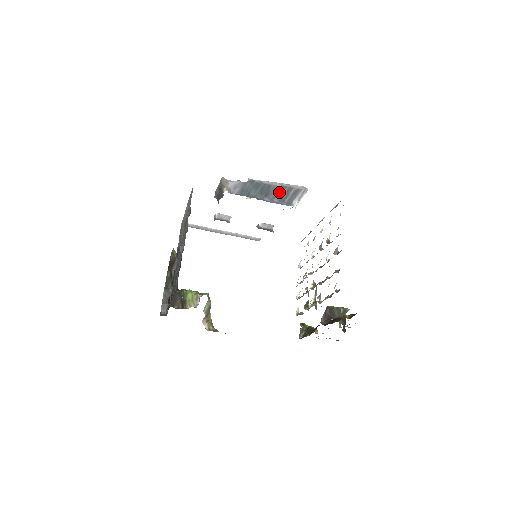
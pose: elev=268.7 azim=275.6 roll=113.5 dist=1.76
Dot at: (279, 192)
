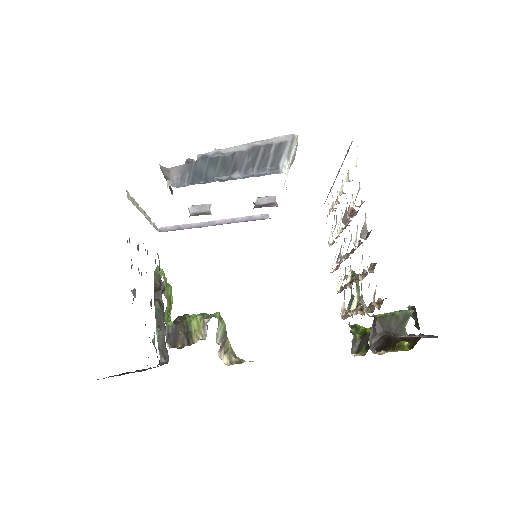
Dot at: (252, 158)
